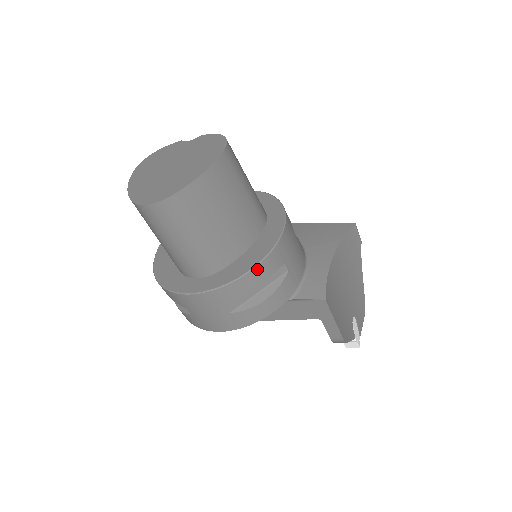
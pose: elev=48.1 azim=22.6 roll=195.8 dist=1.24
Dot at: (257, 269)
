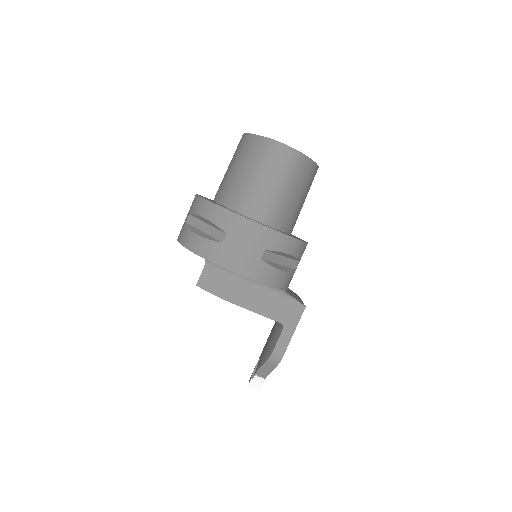
Dot at: (299, 243)
